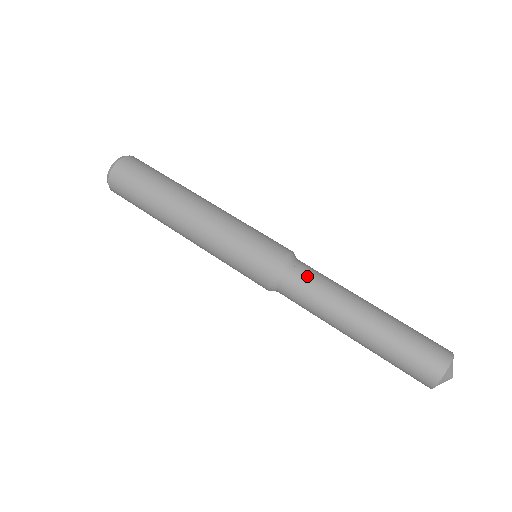
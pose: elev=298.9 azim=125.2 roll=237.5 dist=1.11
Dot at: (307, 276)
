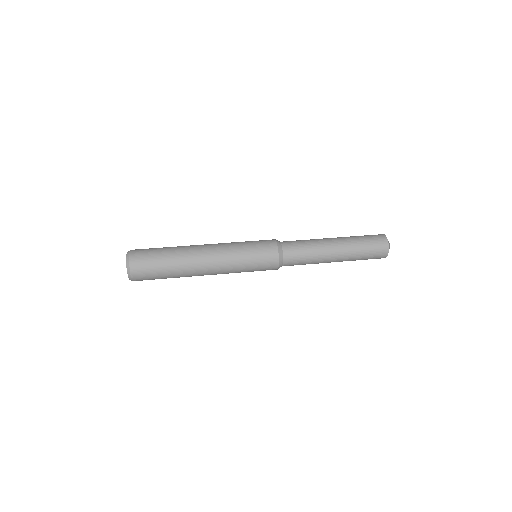
Dot at: (293, 241)
